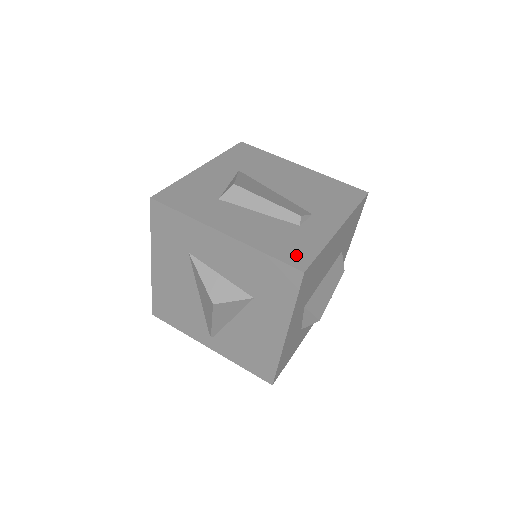
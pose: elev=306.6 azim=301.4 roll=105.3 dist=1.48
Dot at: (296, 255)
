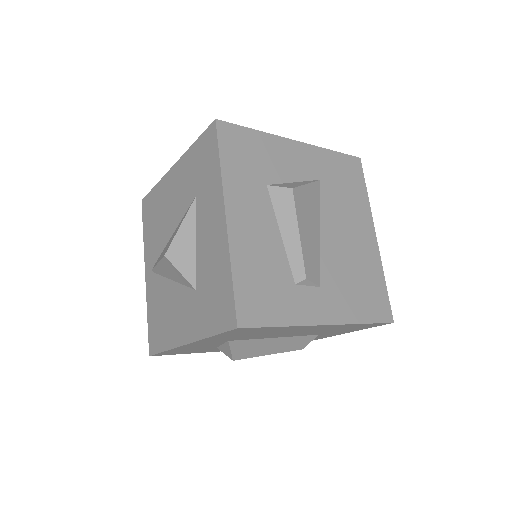
Dot at: (254, 306)
